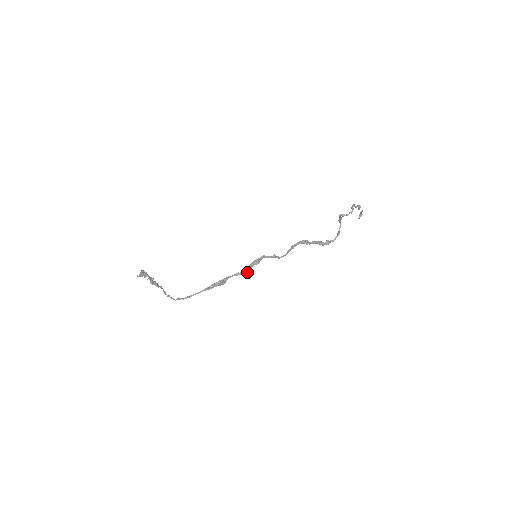
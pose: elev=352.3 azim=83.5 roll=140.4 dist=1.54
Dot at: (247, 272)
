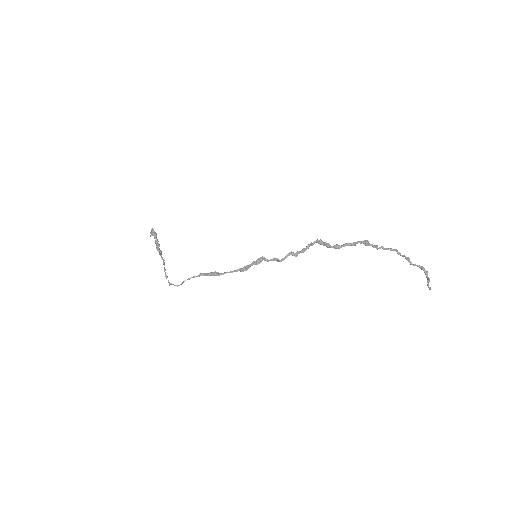
Dot at: (243, 271)
